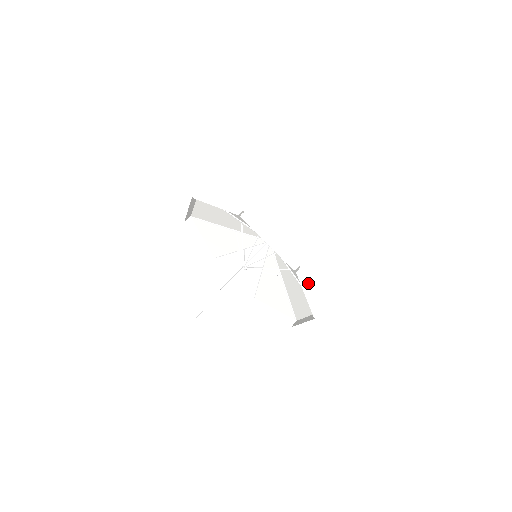
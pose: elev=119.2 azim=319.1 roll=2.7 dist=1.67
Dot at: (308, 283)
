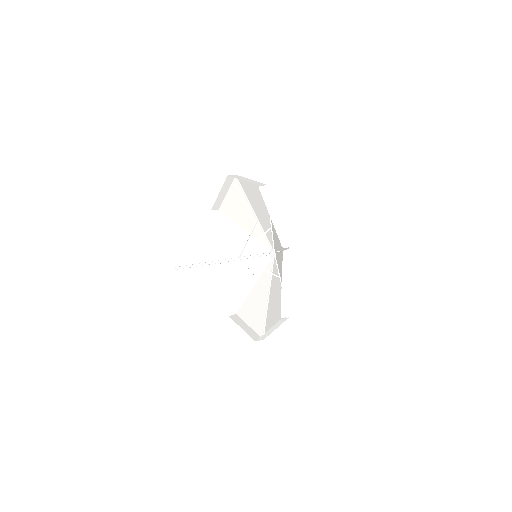
Dot at: (274, 206)
